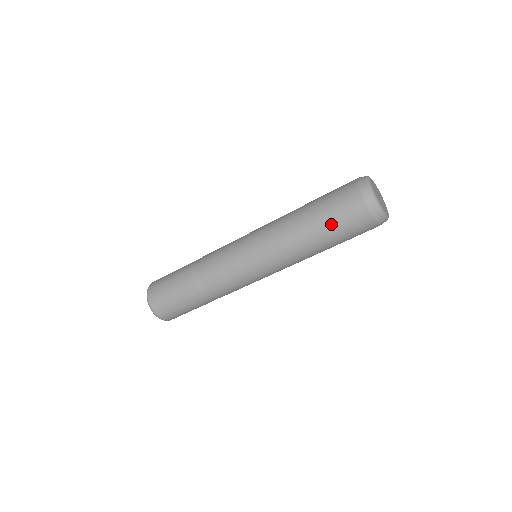
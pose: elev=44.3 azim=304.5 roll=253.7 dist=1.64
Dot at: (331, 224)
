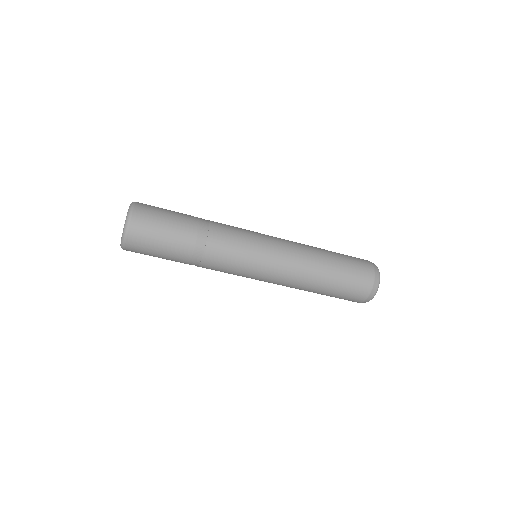
Dot at: (345, 261)
